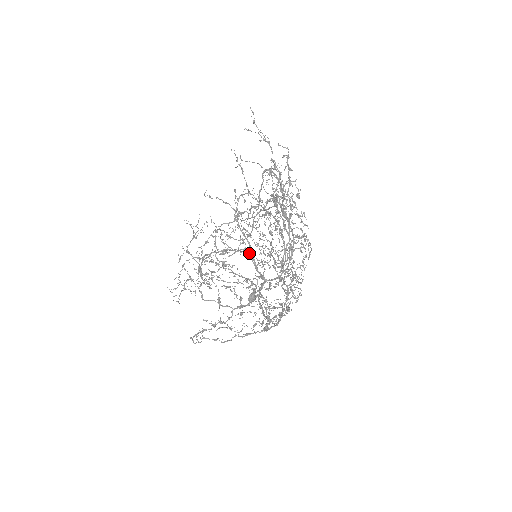
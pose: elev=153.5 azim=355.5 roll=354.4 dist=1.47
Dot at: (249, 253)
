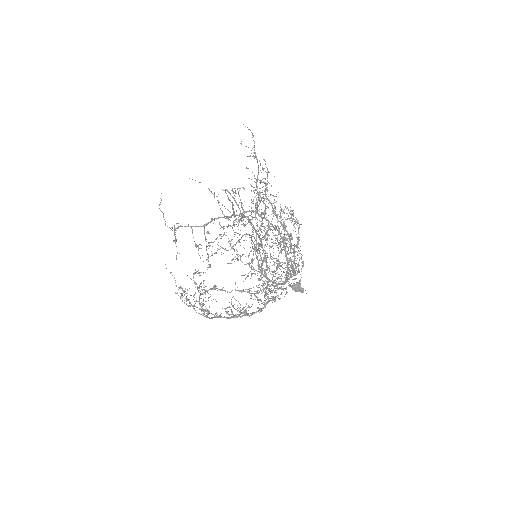
Dot at: (288, 249)
